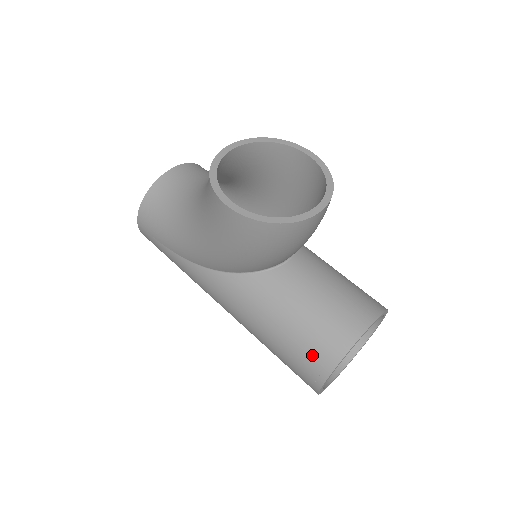
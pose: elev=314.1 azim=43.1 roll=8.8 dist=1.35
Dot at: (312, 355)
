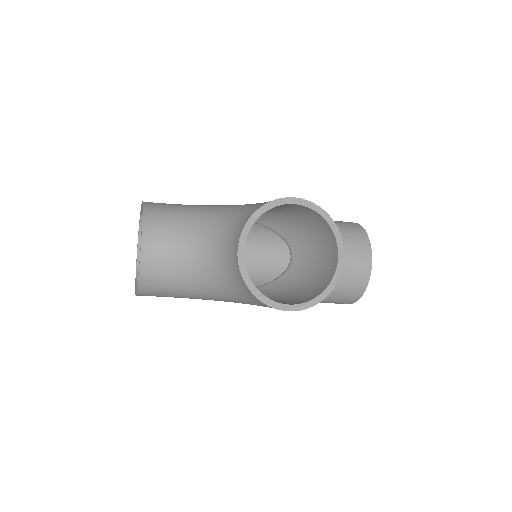
Dot at: (342, 300)
